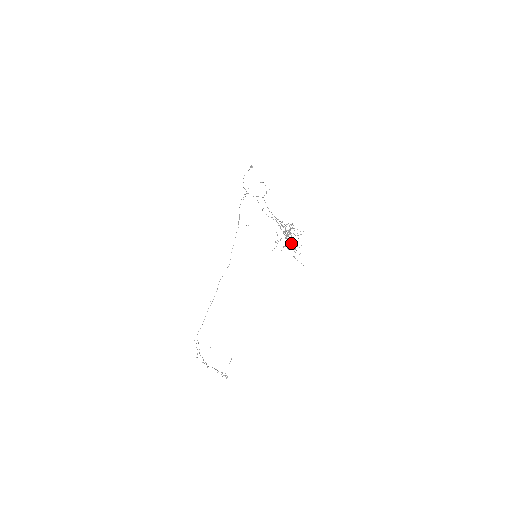
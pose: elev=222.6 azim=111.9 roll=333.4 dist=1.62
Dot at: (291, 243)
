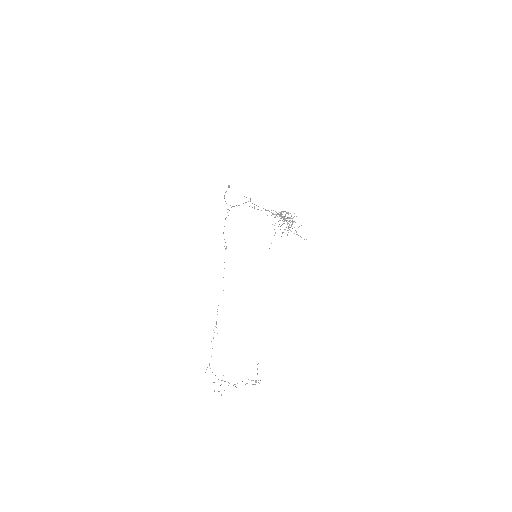
Dot at: occluded
